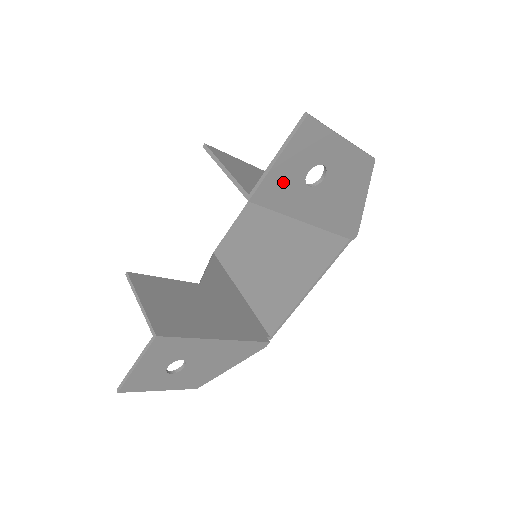
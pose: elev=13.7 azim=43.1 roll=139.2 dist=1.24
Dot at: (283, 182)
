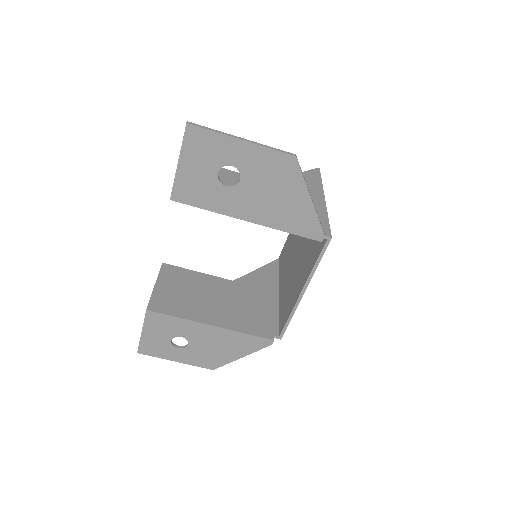
Dot at: (196, 183)
